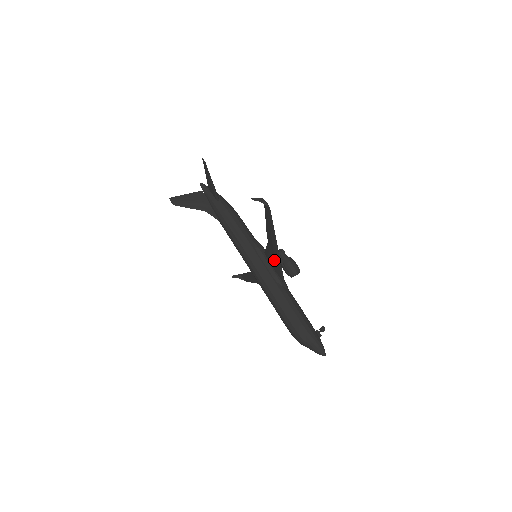
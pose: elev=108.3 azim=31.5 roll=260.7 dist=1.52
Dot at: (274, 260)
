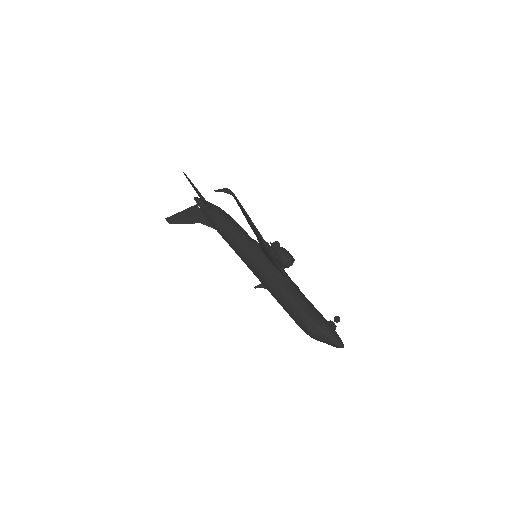
Dot at: (267, 254)
